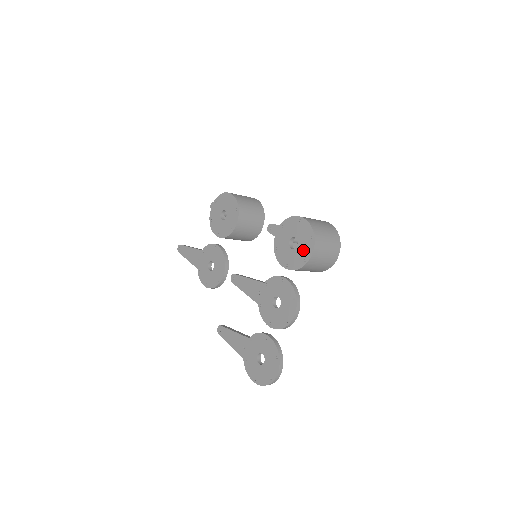
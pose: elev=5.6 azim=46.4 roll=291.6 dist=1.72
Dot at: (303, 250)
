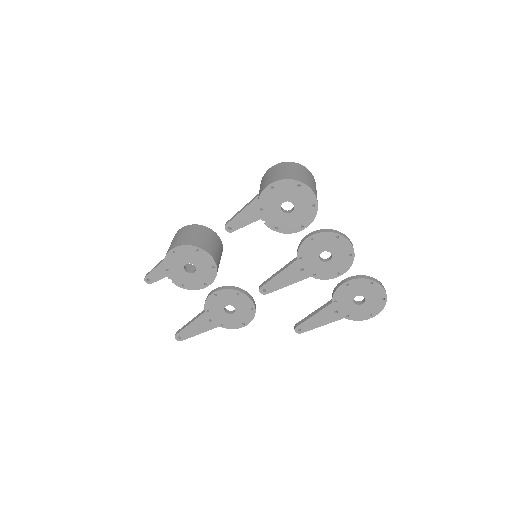
Dot at: (303, 201)
